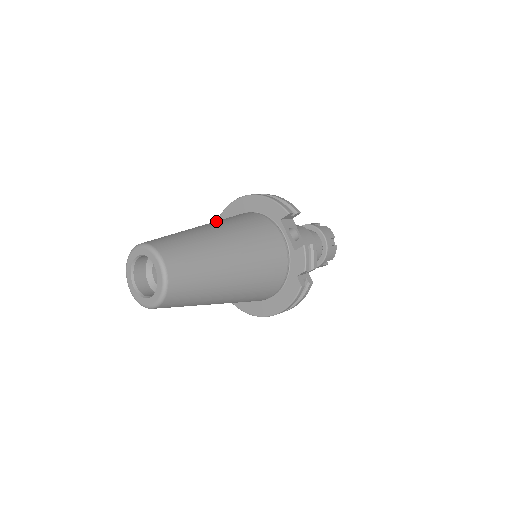
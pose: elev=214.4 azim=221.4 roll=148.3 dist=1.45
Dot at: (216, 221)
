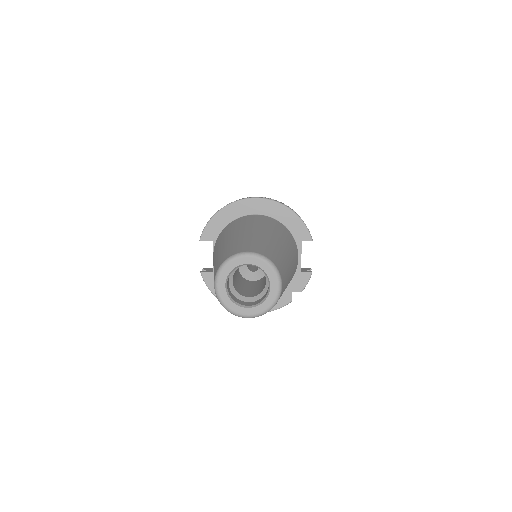
Dot at: (269, 228)
